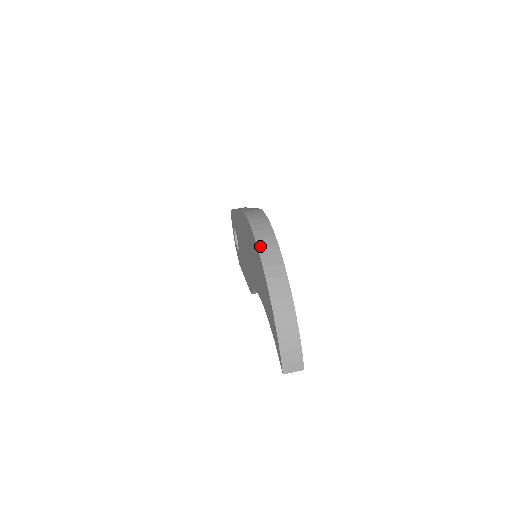
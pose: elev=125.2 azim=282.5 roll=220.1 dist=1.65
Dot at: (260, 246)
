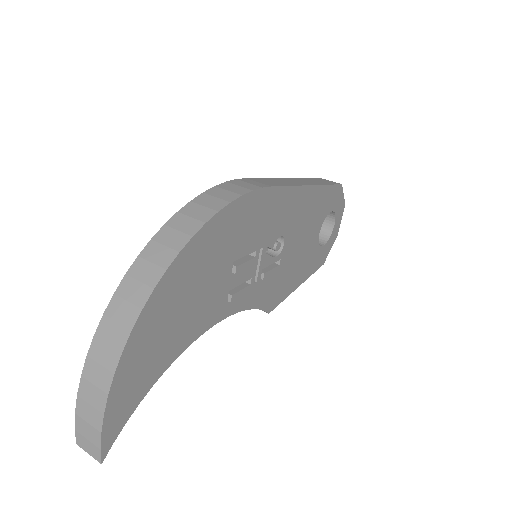
Dot at: (156, 239)
